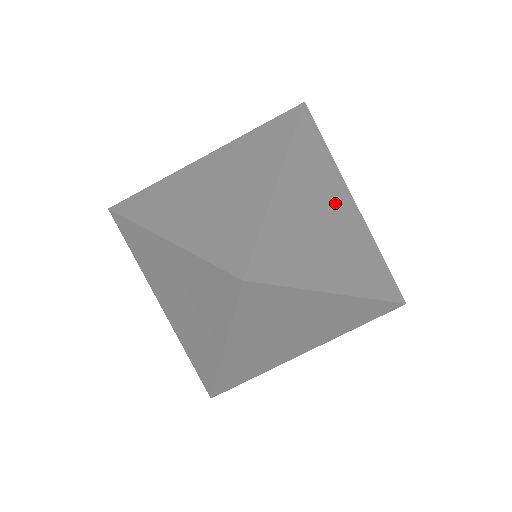
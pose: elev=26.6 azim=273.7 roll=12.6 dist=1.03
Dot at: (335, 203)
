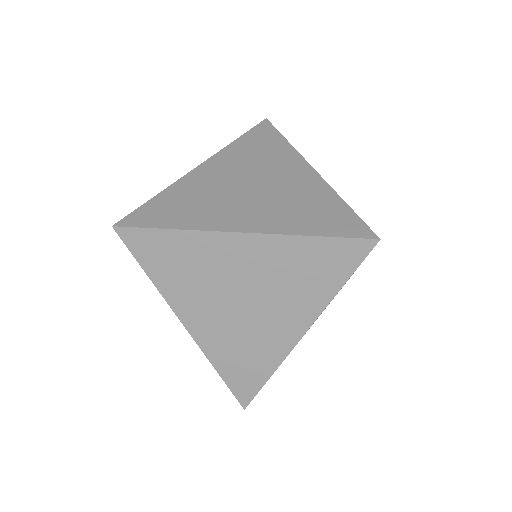
Dot at: occluded
